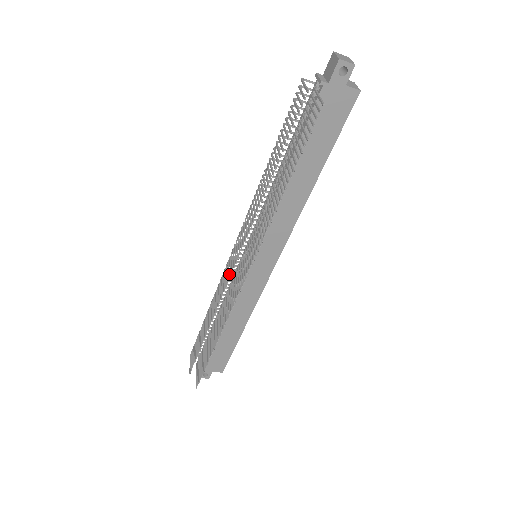
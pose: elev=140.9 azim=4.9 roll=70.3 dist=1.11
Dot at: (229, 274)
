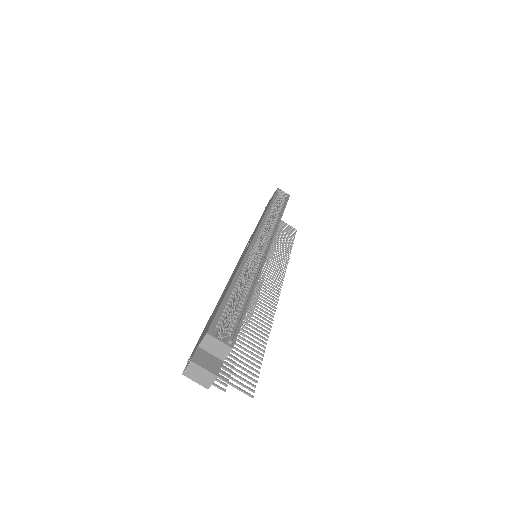
Dot at: occluded
